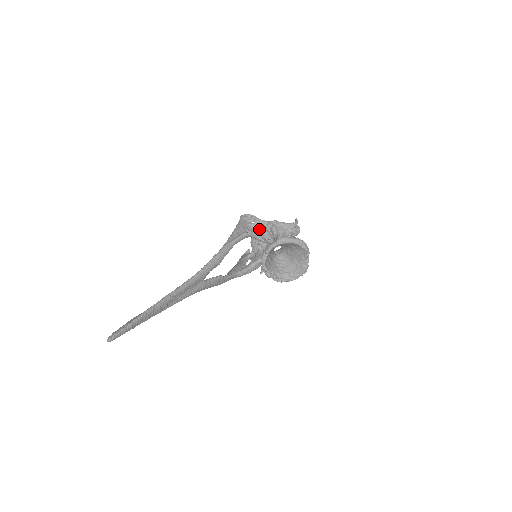
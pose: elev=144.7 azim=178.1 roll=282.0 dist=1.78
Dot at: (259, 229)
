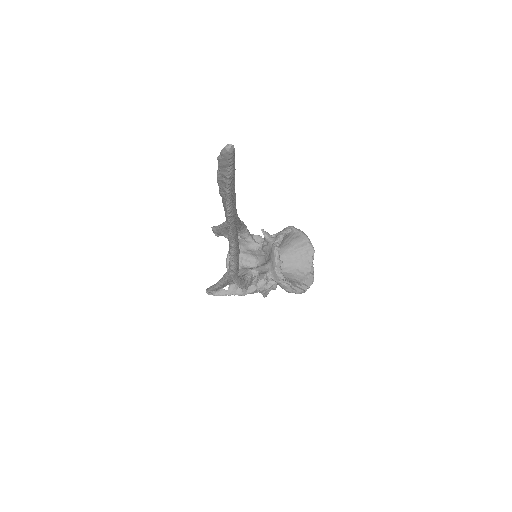
Dot at: occluded
